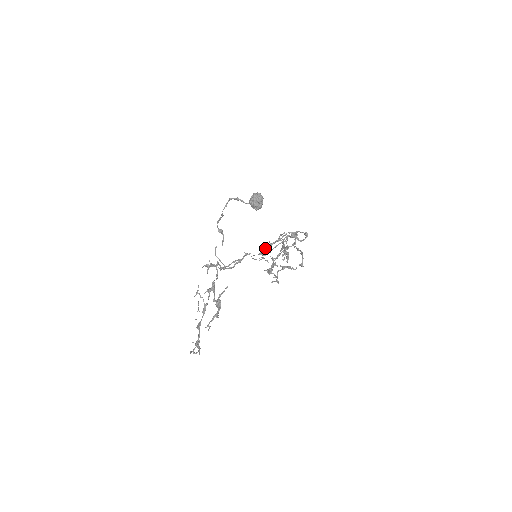
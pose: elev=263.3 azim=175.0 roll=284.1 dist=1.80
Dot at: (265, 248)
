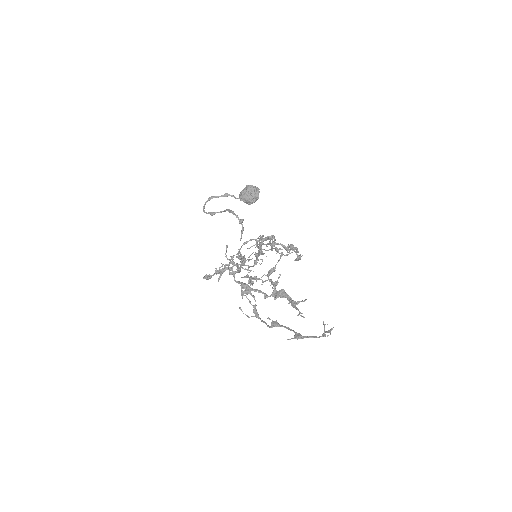
Dot at: (242, 256)
